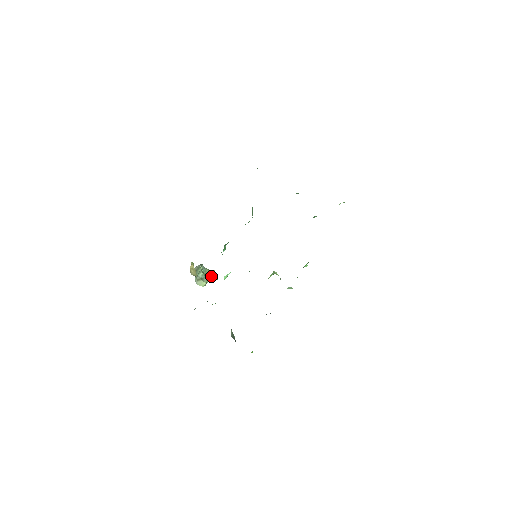
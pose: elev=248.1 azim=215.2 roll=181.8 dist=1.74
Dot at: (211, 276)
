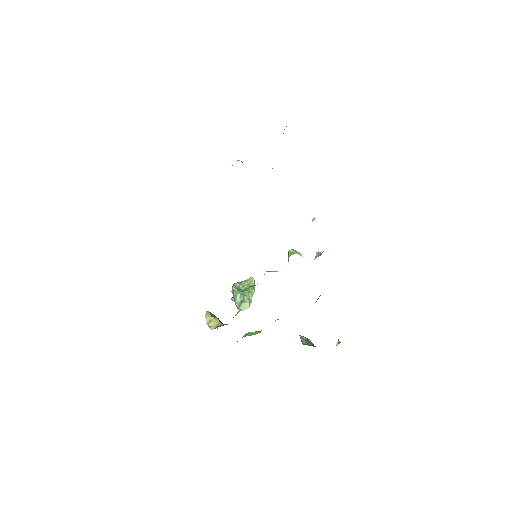
Dot at: occluded
